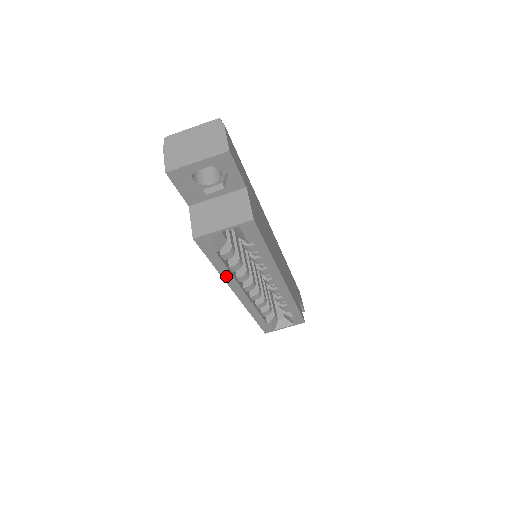
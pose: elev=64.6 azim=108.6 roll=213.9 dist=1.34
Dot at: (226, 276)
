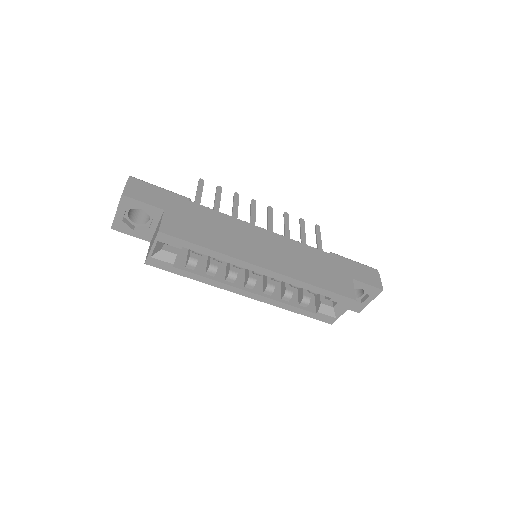
Dot at: (209, 282)
